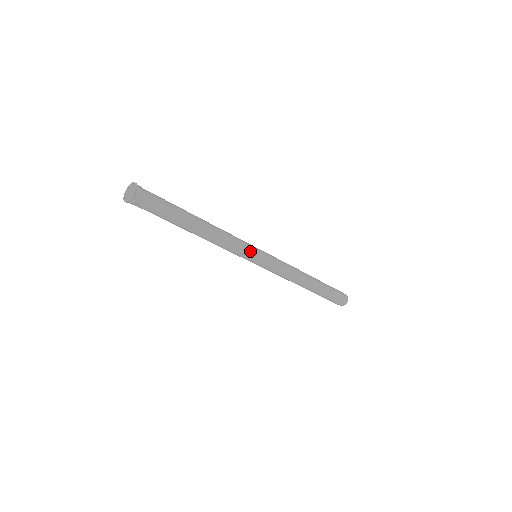
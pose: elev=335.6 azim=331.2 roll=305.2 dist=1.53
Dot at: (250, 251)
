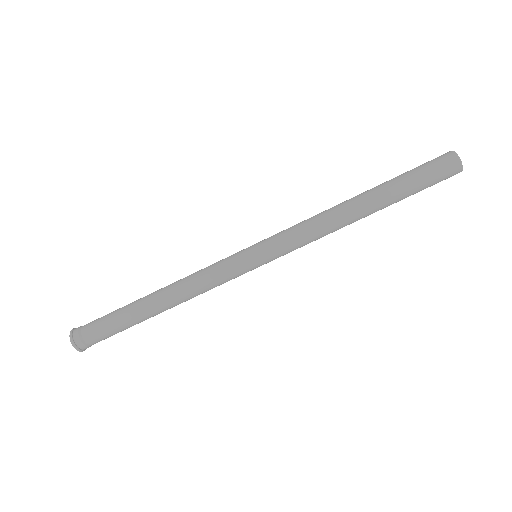
Dot at: (233, 259)
